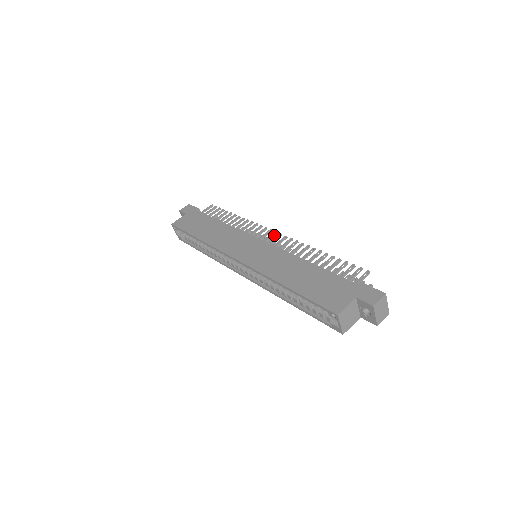
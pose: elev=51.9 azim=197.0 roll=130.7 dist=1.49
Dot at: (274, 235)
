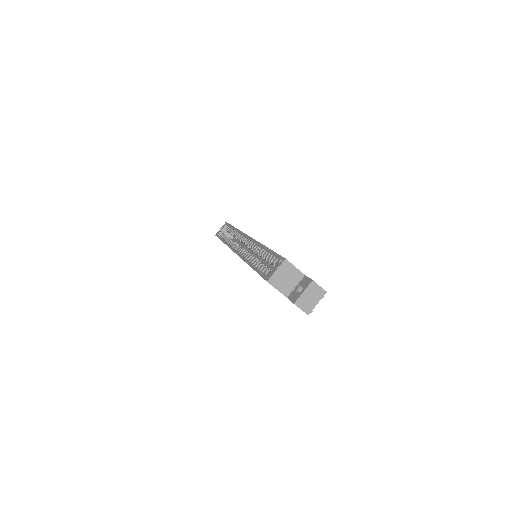
Dot at: occluded
